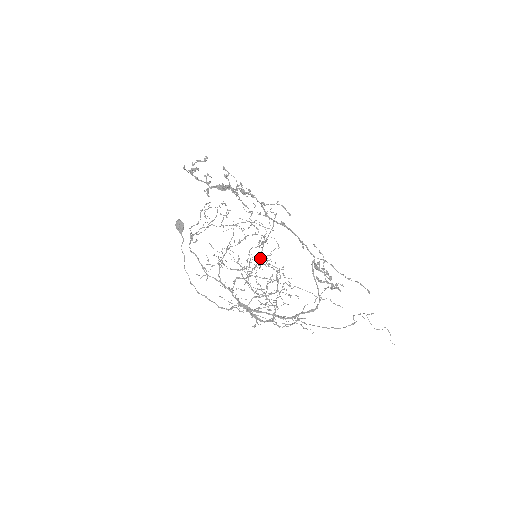
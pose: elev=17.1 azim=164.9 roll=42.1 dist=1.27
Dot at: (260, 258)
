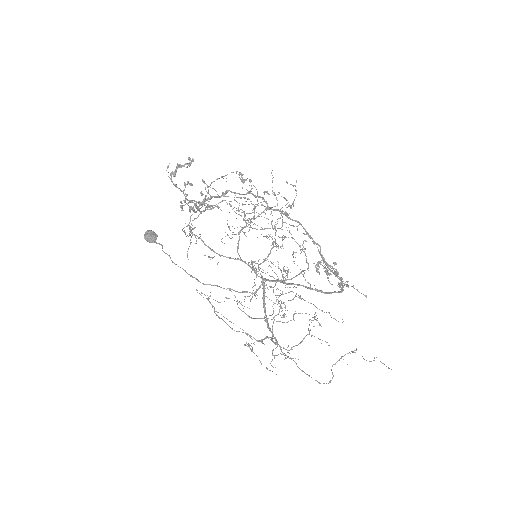
Dot at: (274, 241)
